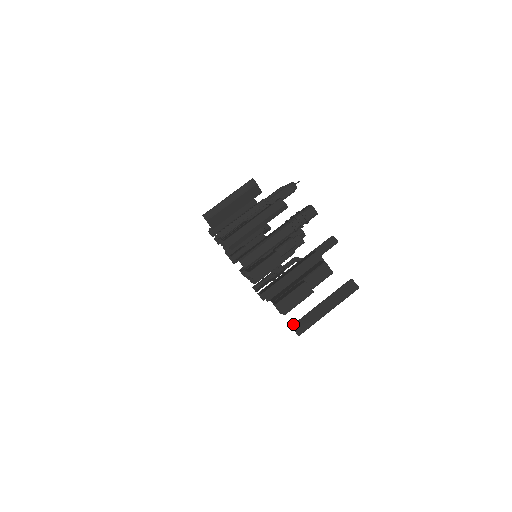
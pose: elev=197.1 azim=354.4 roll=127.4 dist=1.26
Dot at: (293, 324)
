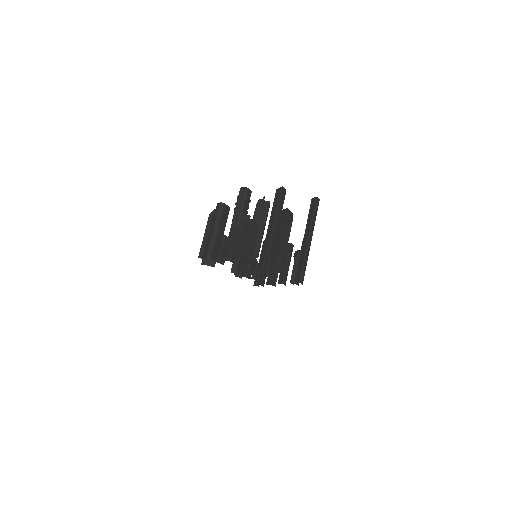
Dot at: (262, 253)
